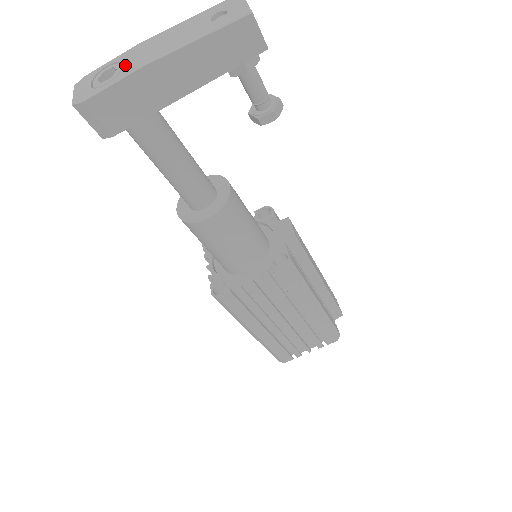
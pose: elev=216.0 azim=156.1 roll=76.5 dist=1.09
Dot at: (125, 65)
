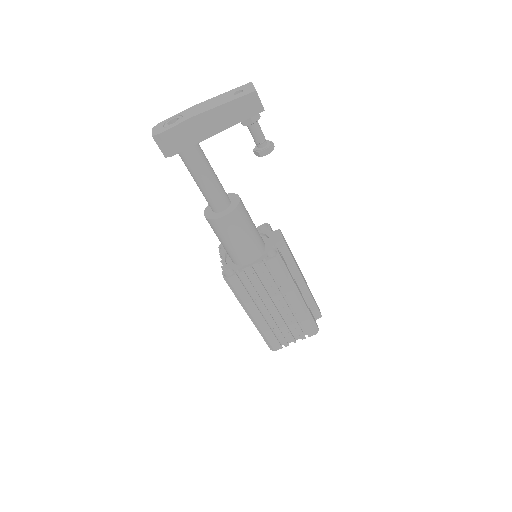
Dot at: (184, 116)
